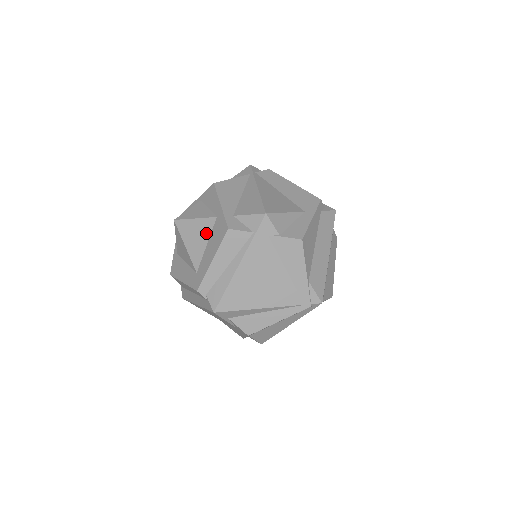
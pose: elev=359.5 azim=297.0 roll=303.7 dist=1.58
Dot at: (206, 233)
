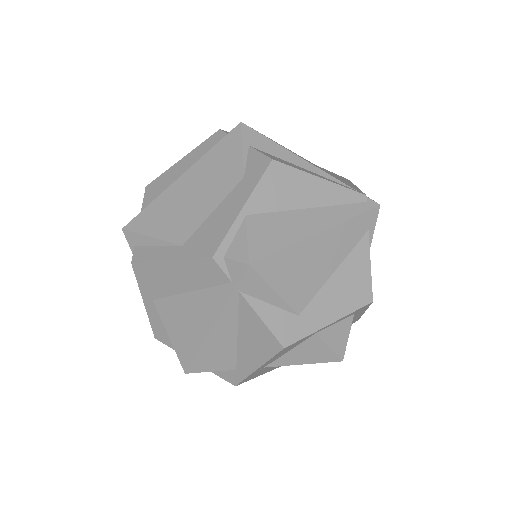
Dot at: occluded
